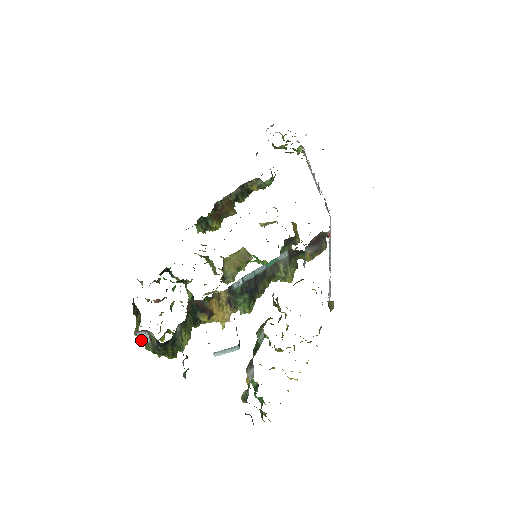
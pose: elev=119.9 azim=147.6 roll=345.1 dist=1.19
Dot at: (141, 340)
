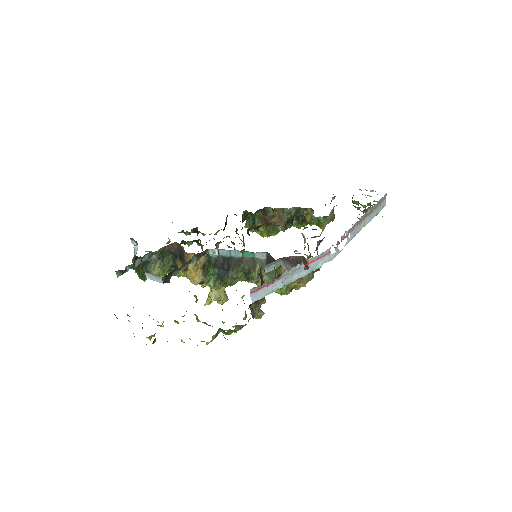
Dot at: (134, 252)
